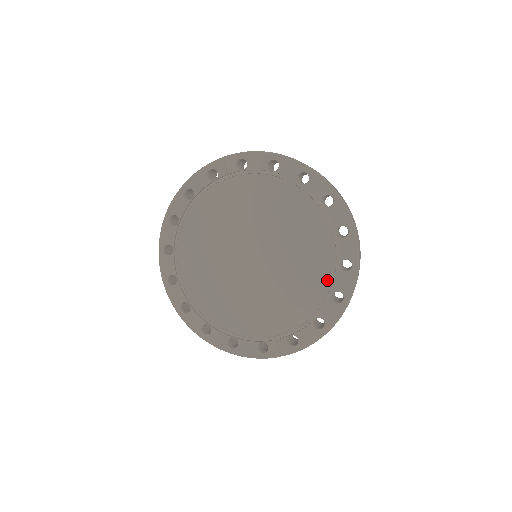
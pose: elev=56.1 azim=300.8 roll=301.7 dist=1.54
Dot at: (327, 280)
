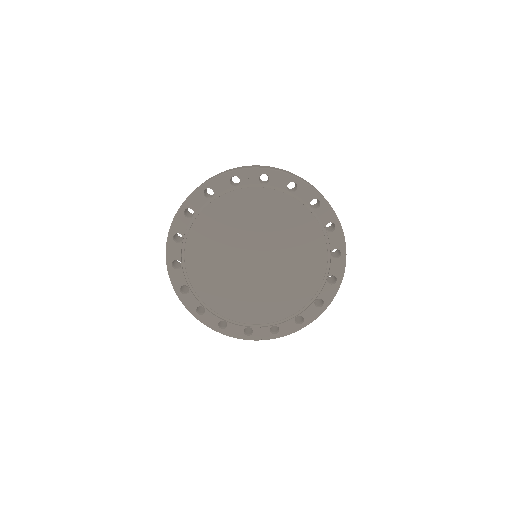
Dot at: (314, 288)
